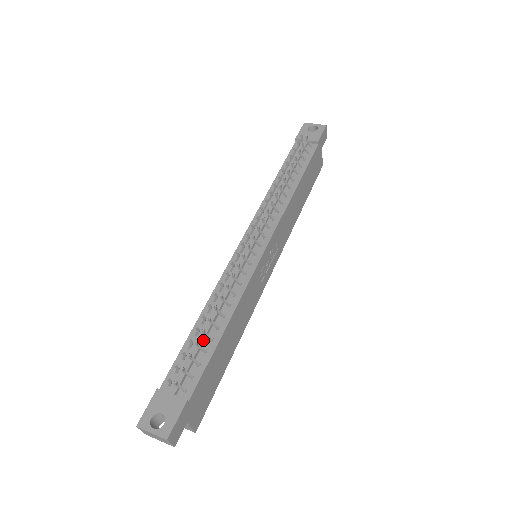
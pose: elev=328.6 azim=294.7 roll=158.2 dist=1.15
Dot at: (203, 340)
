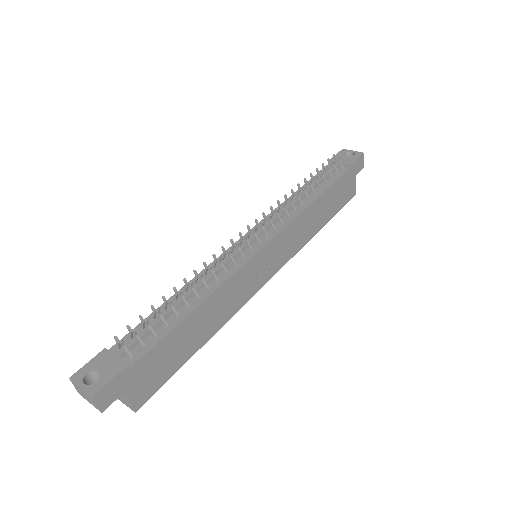
Dot at: (169, 314)
